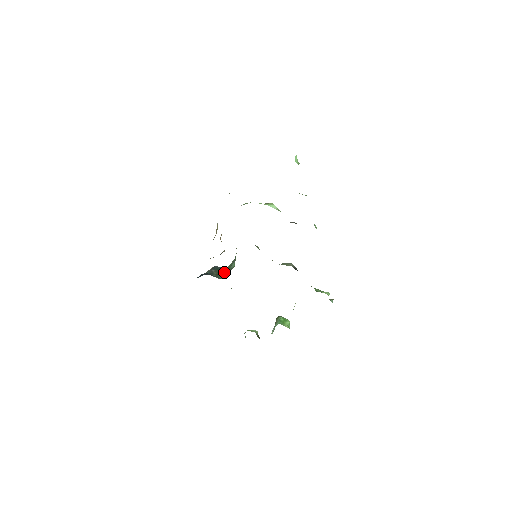
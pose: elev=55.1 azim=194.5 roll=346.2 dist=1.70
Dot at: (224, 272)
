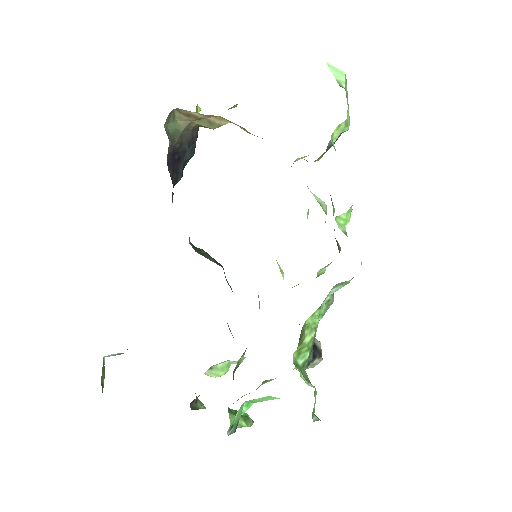
Dot at: (213, 261)
